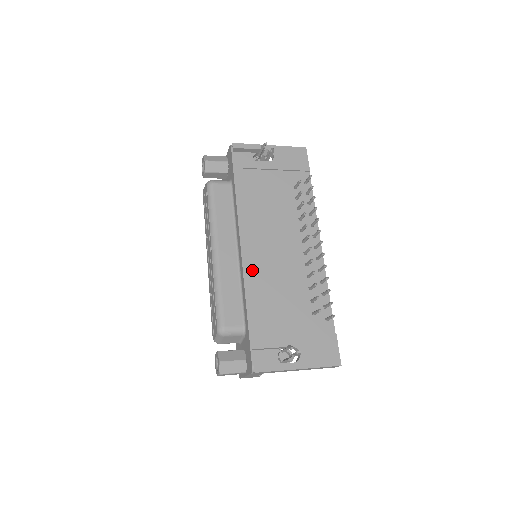
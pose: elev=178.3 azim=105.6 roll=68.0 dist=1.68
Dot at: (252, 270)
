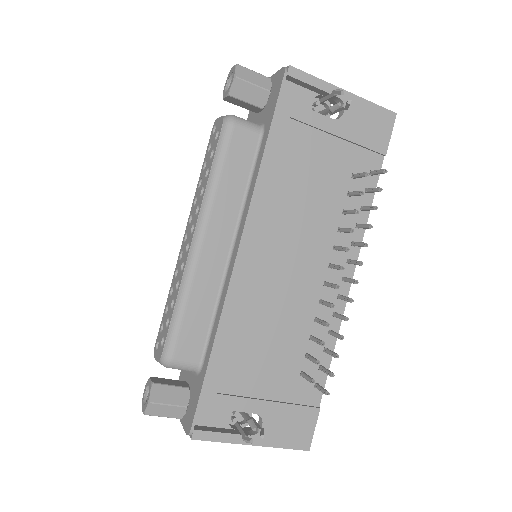
Dot at: (242, 291)
